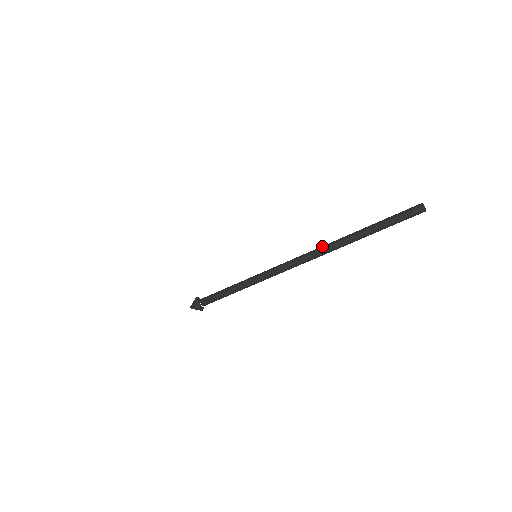
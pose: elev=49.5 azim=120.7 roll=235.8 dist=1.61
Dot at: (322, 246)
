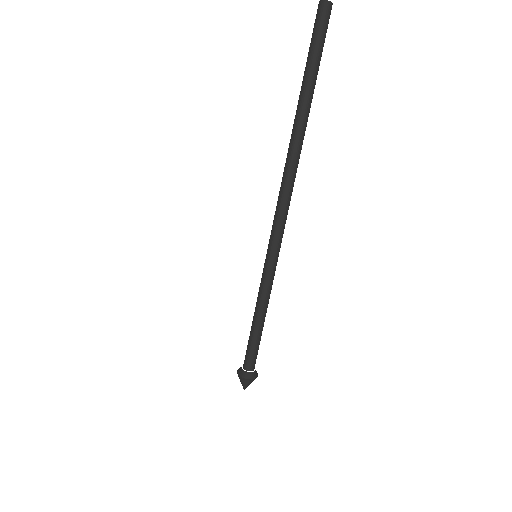
Dot at: occluded
